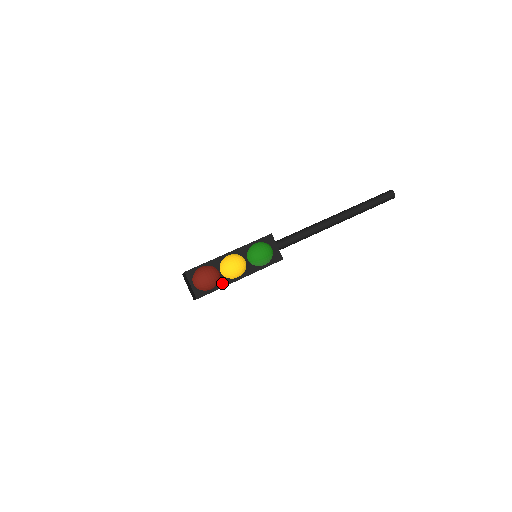
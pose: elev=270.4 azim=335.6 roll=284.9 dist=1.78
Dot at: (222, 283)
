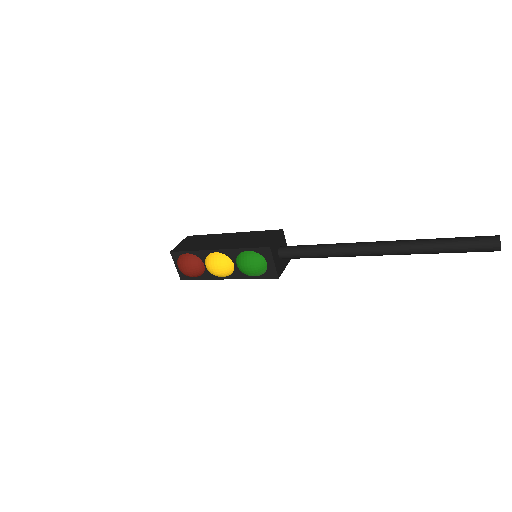
Dot at: (206, 276)
